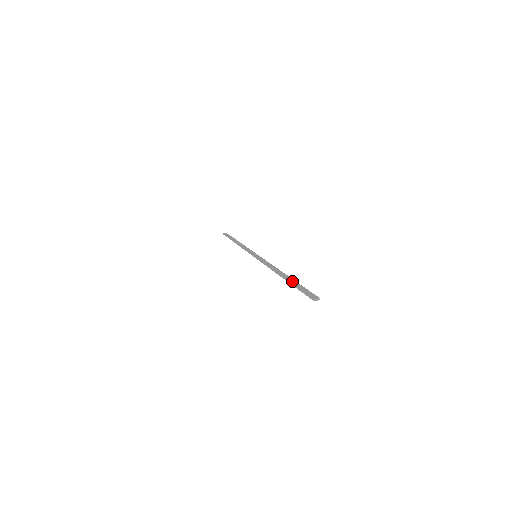
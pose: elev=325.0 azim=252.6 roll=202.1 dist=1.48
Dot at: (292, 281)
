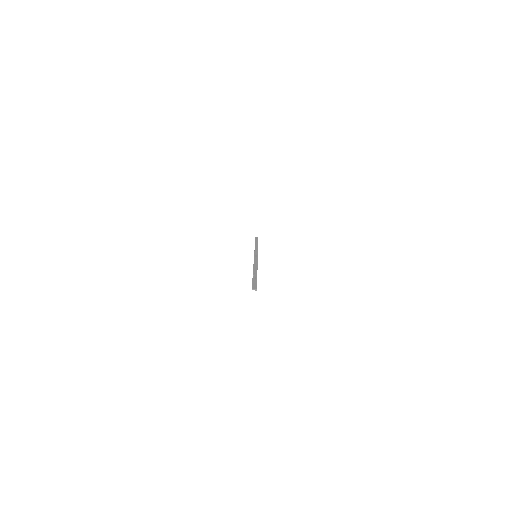
Dot at: (255, 275)
